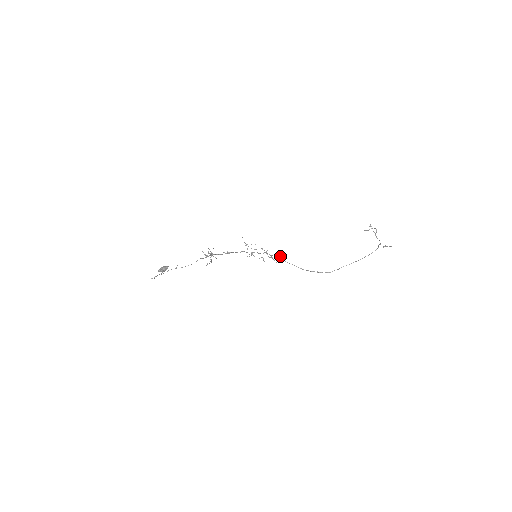
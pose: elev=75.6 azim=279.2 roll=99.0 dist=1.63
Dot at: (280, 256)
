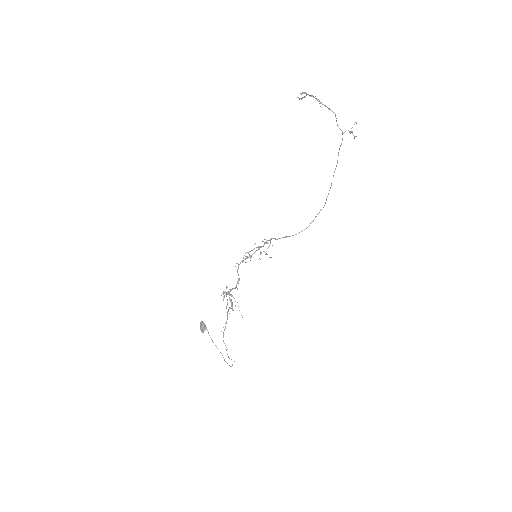
Dot at: (276, 239)
